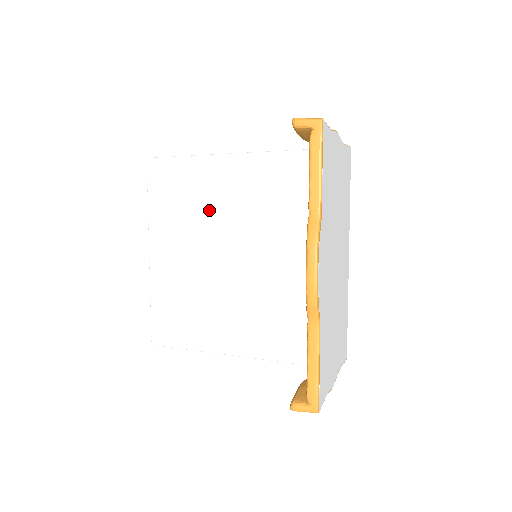
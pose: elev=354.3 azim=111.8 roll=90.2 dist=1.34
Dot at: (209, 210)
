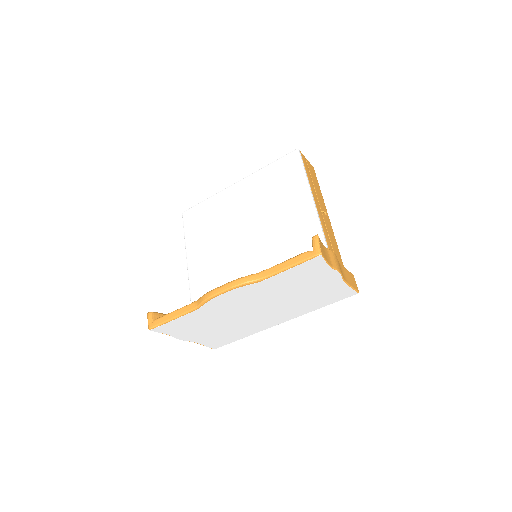
Dot at: (273, 209)
